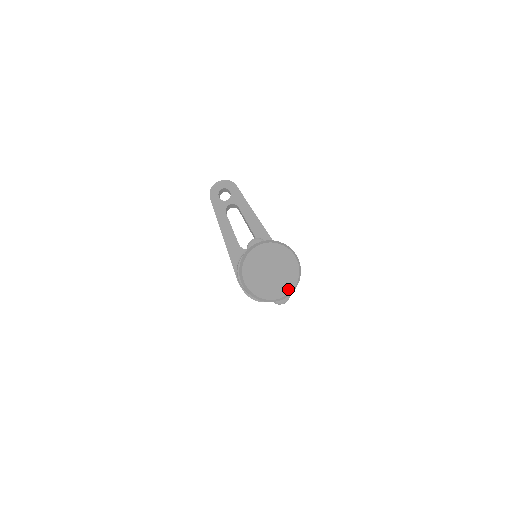
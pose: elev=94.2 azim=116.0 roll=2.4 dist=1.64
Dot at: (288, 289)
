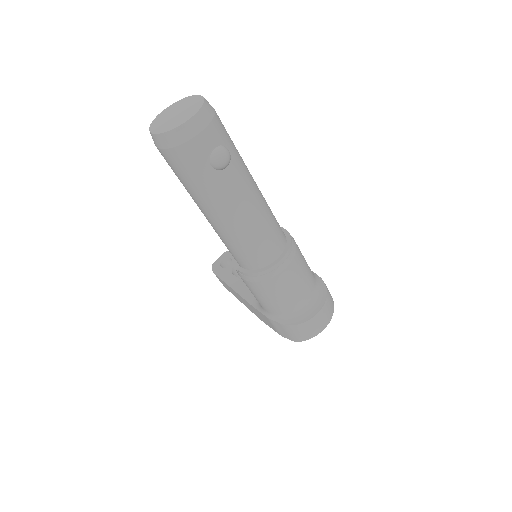
Dot at: (196, 110)
